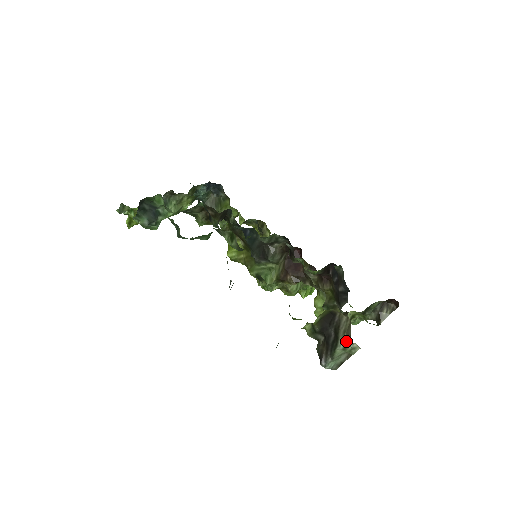
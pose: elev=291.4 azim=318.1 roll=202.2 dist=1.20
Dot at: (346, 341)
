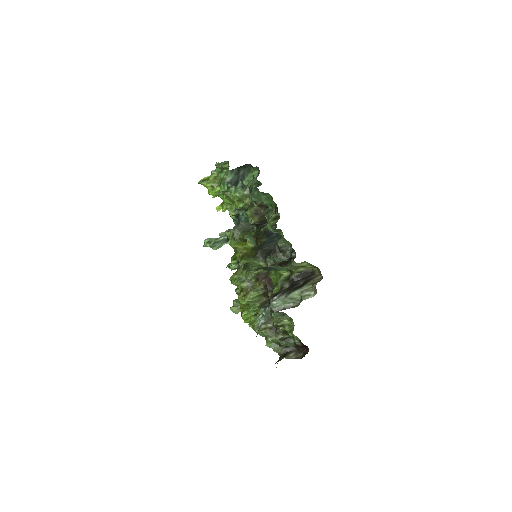
Dot at: (309, 288)
